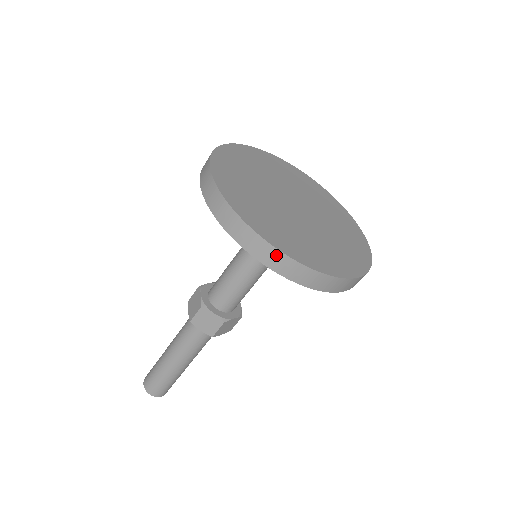
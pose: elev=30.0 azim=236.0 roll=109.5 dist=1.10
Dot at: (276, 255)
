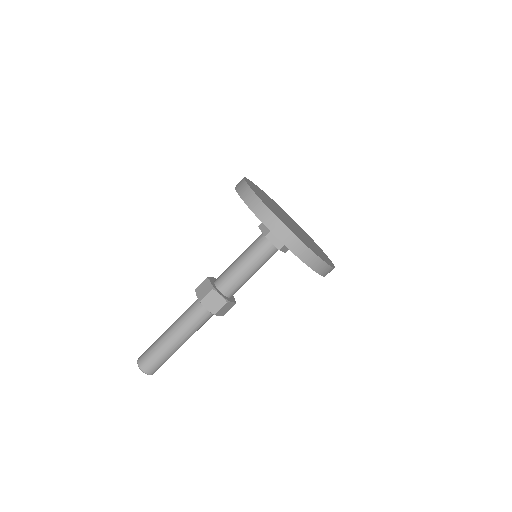
Dot at: (330, 270)
